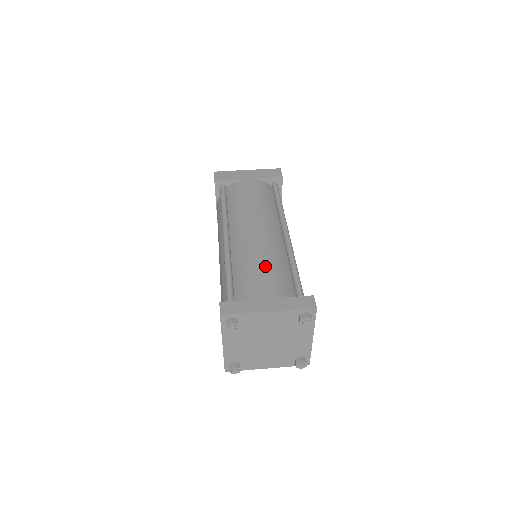
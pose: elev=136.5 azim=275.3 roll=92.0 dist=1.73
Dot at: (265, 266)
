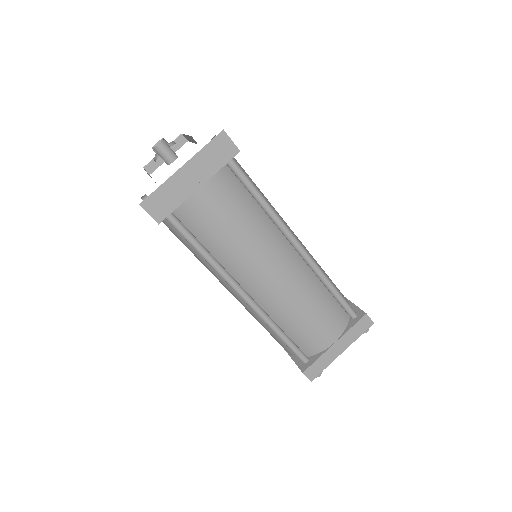
Dot at: (313, 313)
